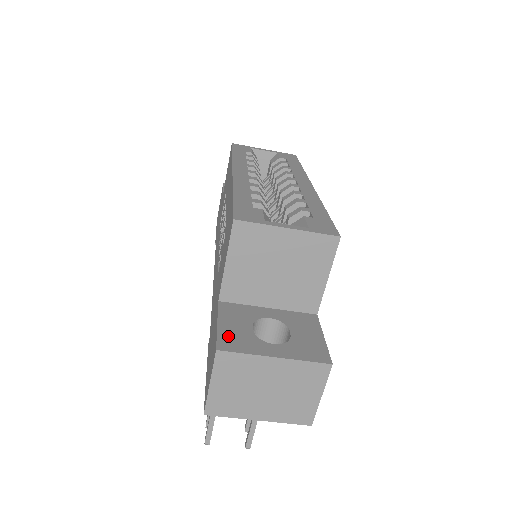
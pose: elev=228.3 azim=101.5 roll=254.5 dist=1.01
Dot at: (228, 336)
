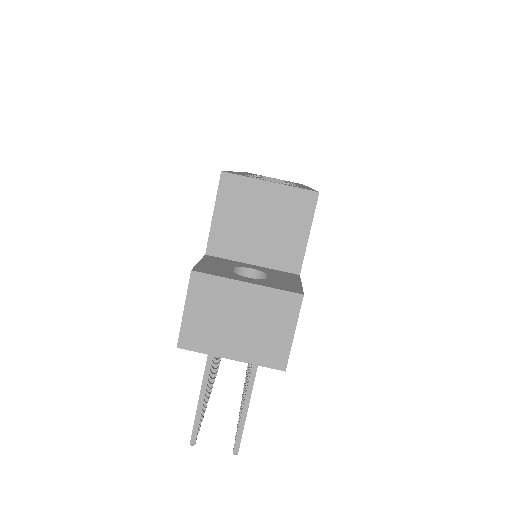
Dot at: (206, 267)
